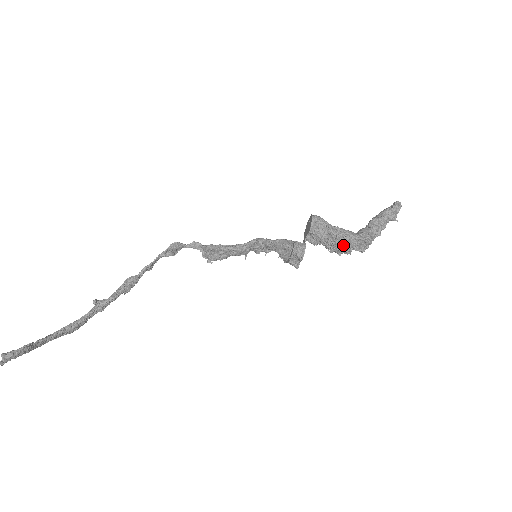
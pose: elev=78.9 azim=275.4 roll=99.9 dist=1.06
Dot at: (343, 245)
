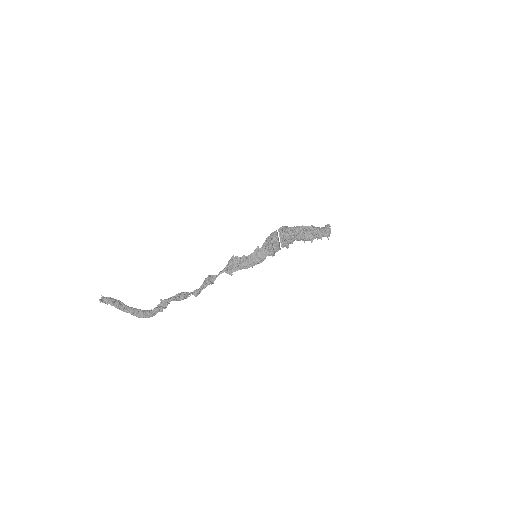
Dot at: (300, 231)
